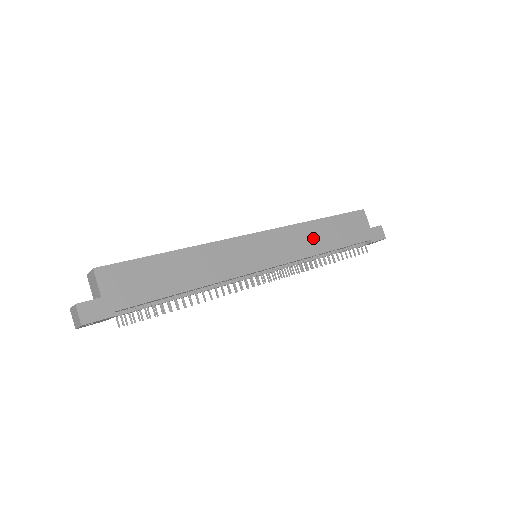
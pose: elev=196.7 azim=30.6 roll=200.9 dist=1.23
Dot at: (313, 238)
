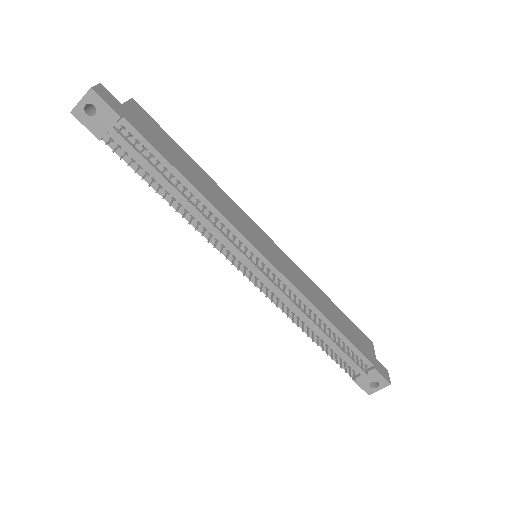
Dot at: (317, 297)
